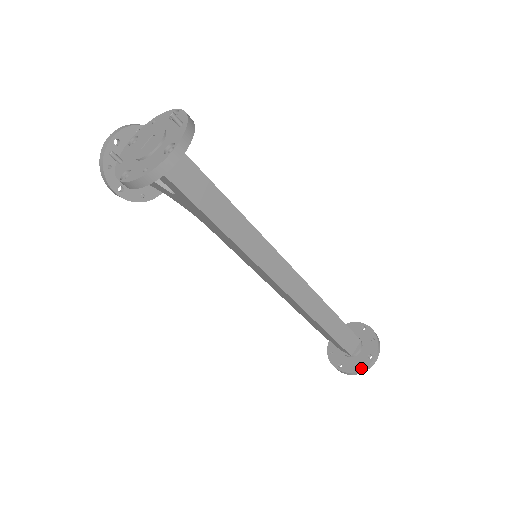
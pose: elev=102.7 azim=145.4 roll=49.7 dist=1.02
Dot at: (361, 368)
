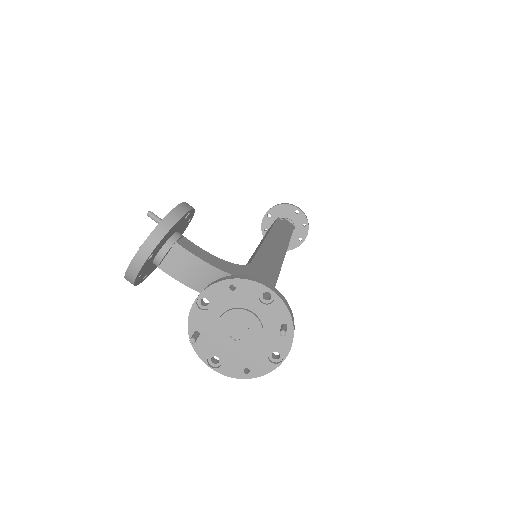
Dot at: (292, 248)
